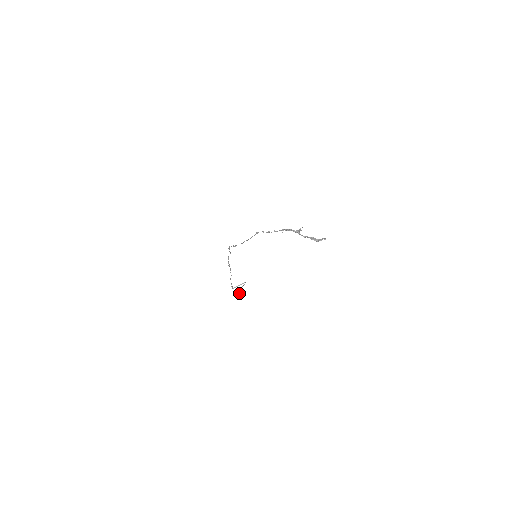
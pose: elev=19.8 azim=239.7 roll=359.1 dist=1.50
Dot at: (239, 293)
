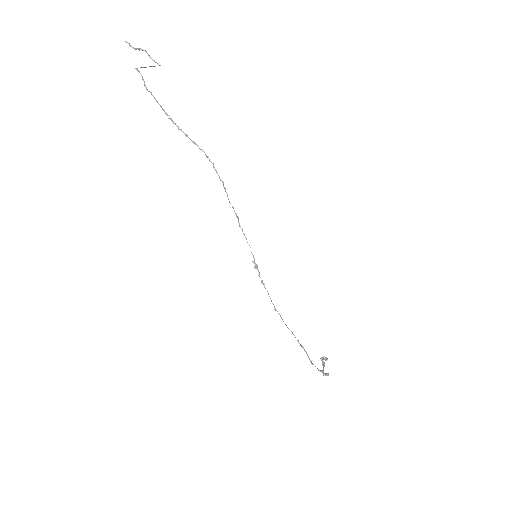
Dot at: (130, 45)
